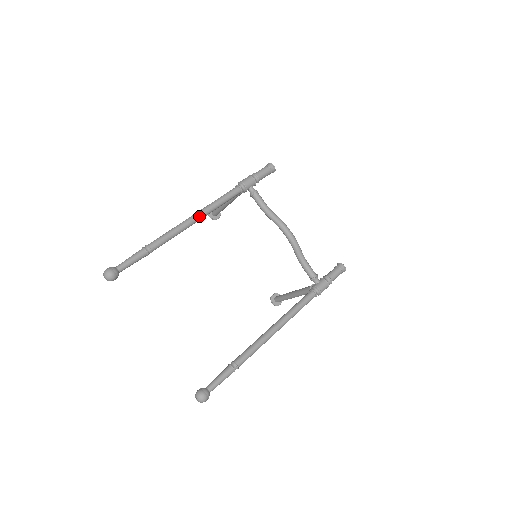
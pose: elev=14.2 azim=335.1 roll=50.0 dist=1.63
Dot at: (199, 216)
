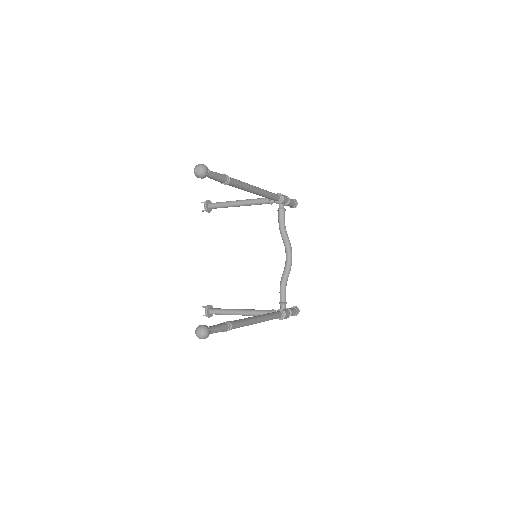
Dot at: (258, 190)
